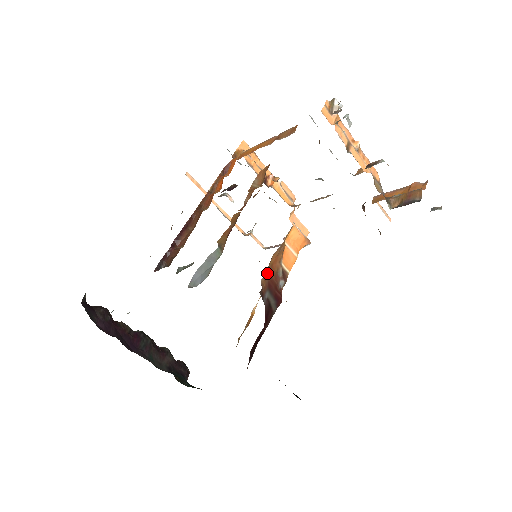
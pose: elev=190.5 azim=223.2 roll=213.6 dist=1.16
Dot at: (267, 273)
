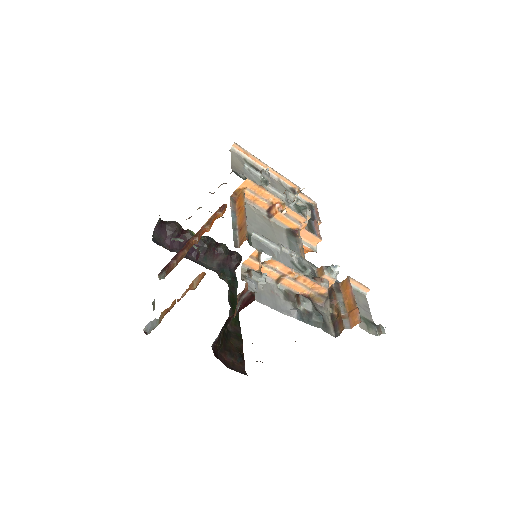
Dot at: occluded
